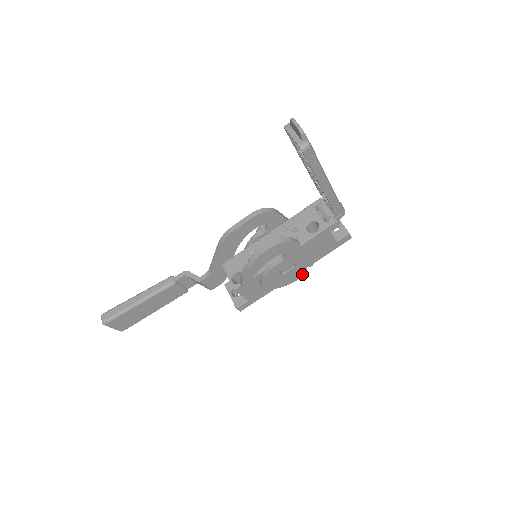
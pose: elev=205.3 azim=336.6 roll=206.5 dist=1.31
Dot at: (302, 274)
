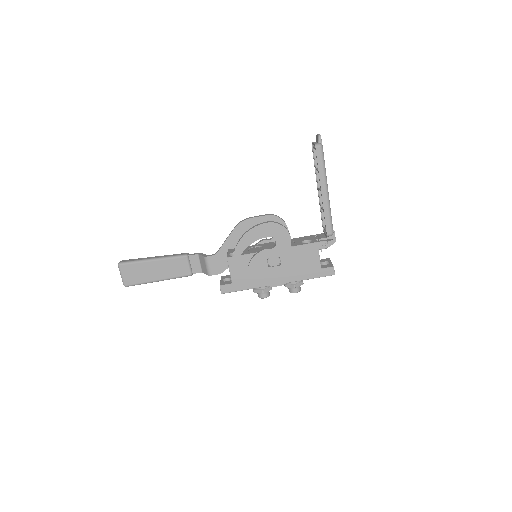
Dot at: (284, 282)
